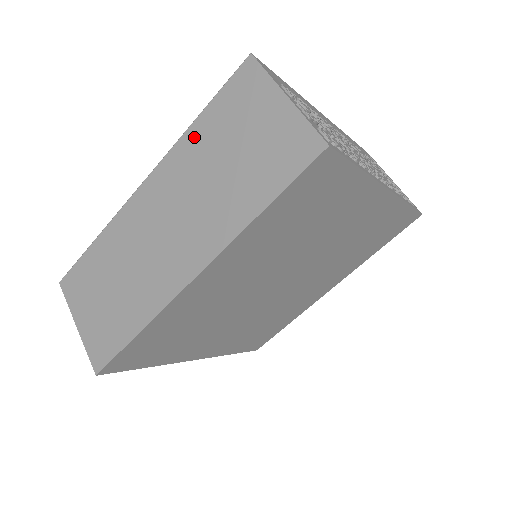
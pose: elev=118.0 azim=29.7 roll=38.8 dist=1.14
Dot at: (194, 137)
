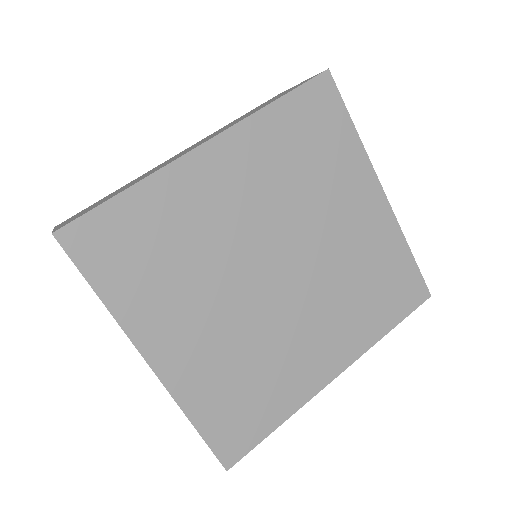
Dot at: occluded
